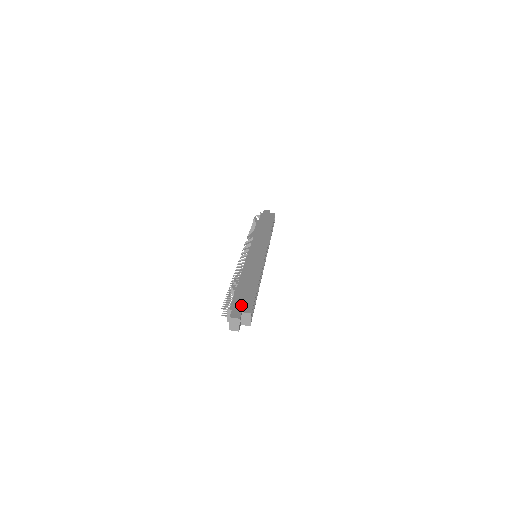
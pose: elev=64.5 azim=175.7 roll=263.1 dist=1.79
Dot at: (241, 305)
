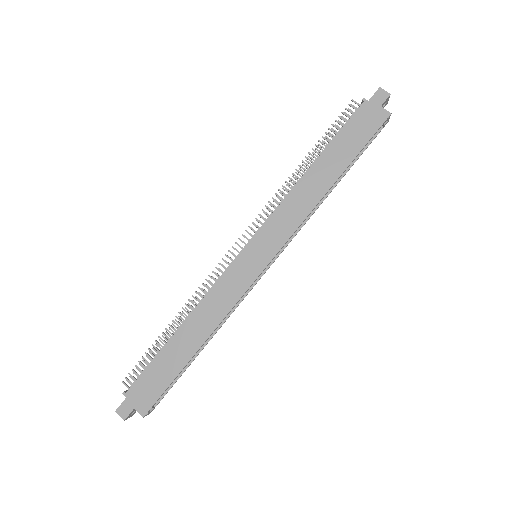
Dot at: (142, 394)
